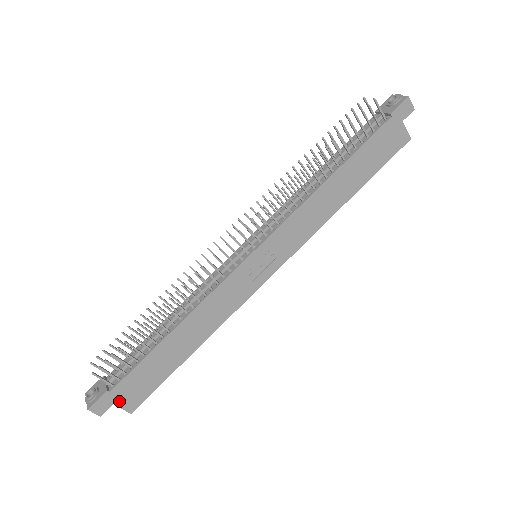
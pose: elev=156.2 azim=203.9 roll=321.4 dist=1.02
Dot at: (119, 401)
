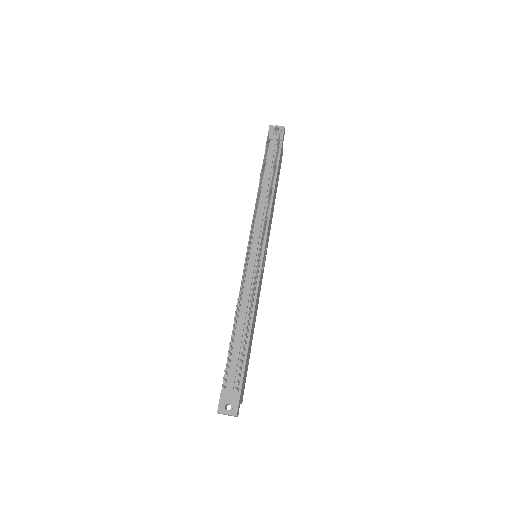
Dot at: (241, 398)
